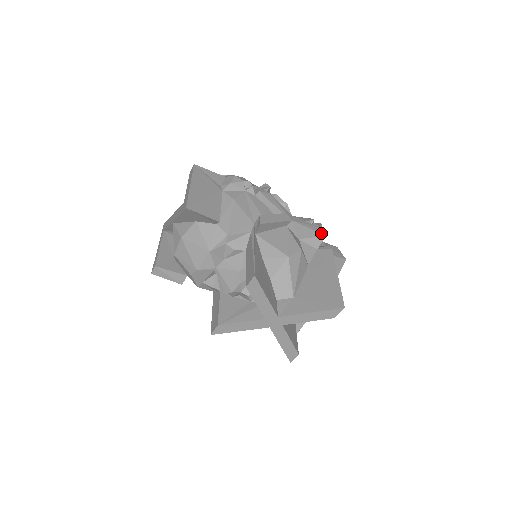
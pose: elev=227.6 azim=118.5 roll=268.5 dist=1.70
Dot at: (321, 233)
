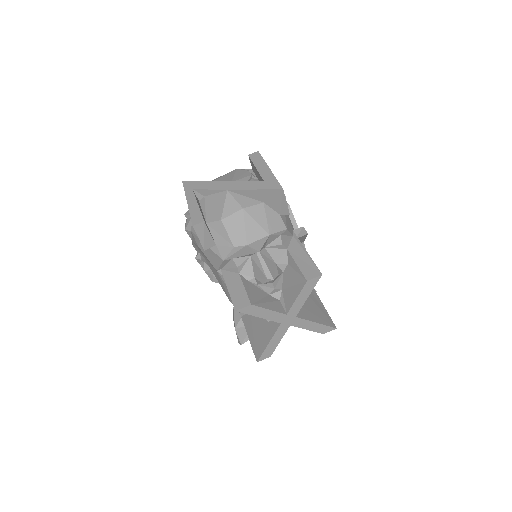
Dot at: occluded
